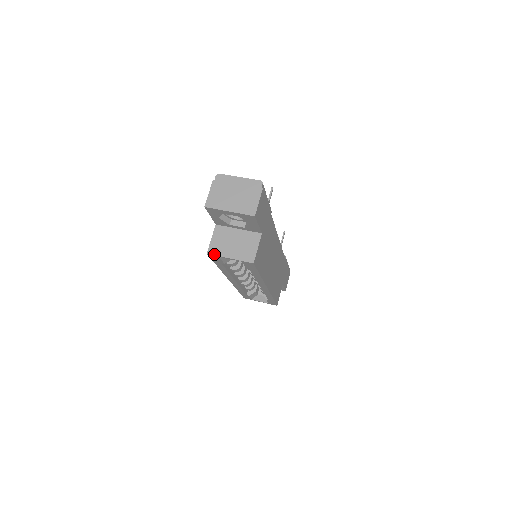
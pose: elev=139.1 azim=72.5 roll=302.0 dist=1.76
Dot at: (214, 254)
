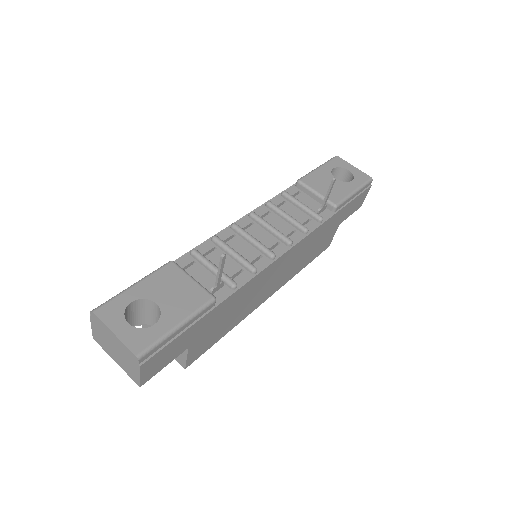
Dot at: occluded
